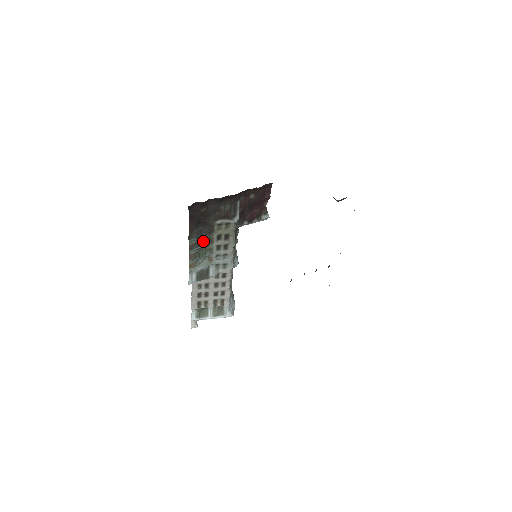
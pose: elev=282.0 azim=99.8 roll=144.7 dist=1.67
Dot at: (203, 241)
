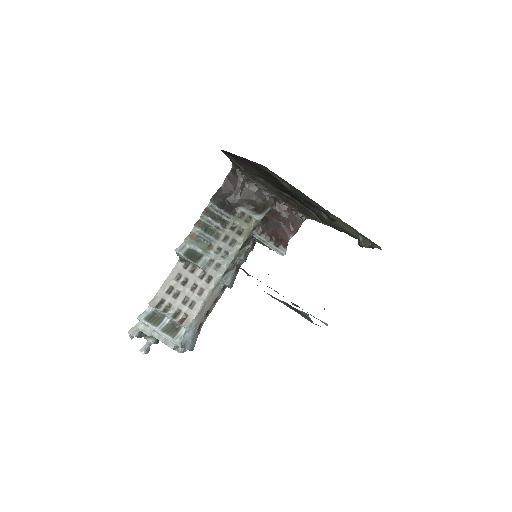
Dot at: (219, 219)
